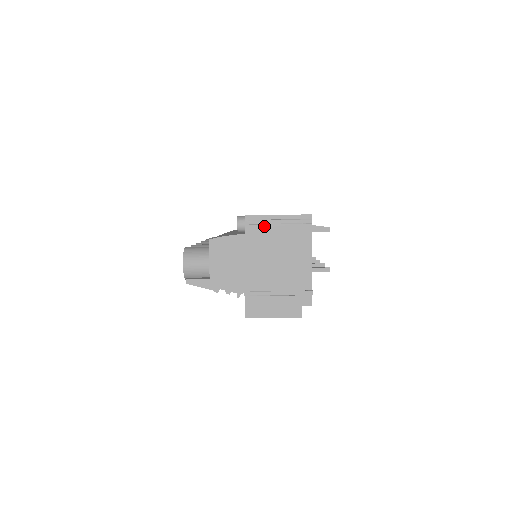
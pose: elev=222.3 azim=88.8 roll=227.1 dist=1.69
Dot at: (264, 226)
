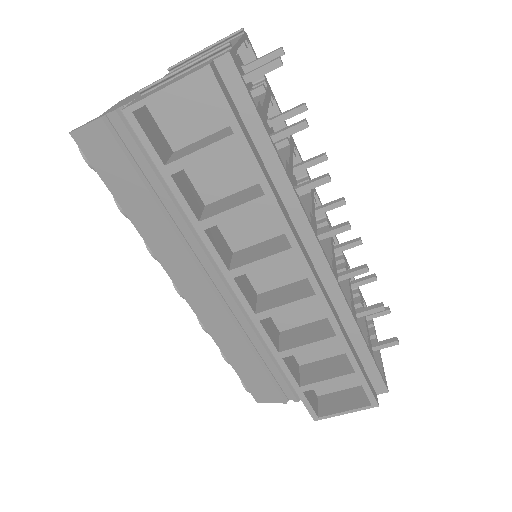
Dot at: (186, 64)
